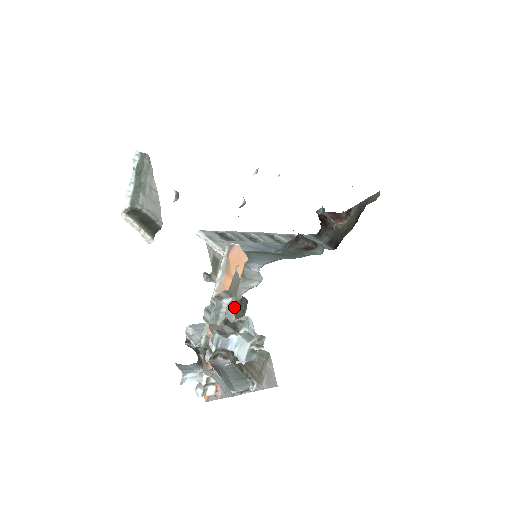
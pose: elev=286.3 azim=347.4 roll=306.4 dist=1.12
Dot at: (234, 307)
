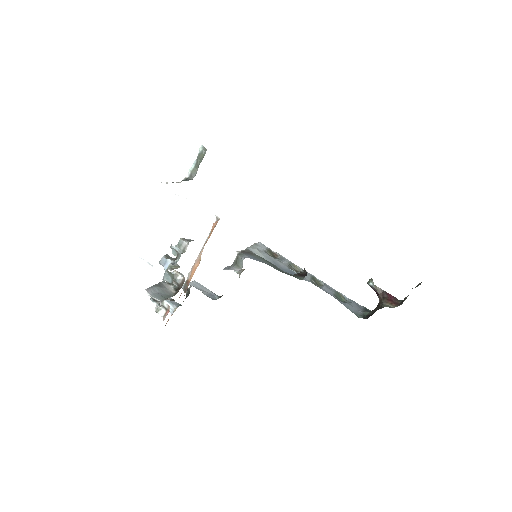
Dot at: (186, 248)
